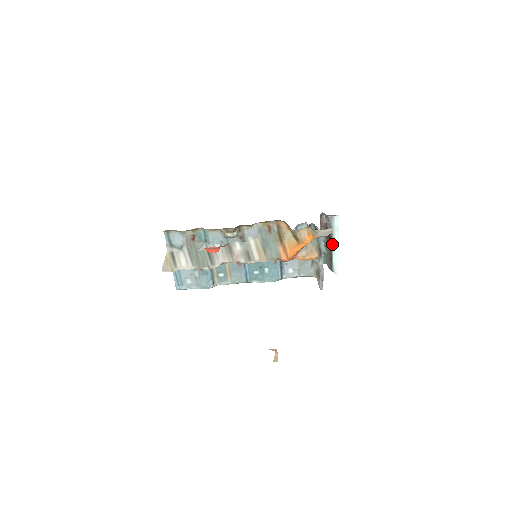
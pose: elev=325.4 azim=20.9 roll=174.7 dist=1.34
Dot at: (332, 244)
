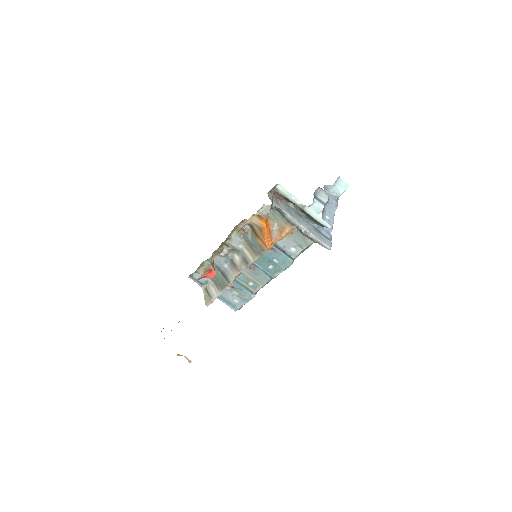
Dot at: (300, 208)
